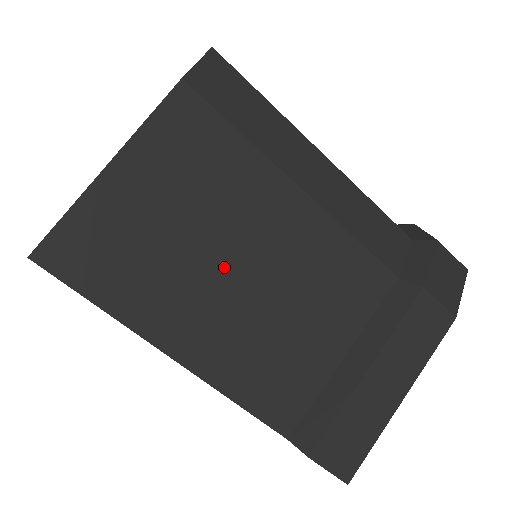
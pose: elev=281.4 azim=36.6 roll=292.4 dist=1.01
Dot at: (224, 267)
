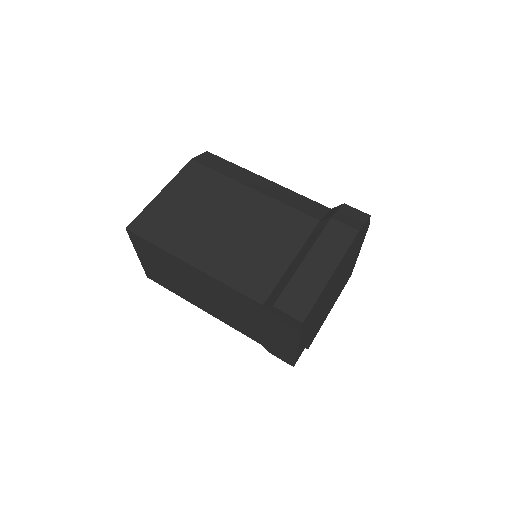
Dot at: (216, 224)
